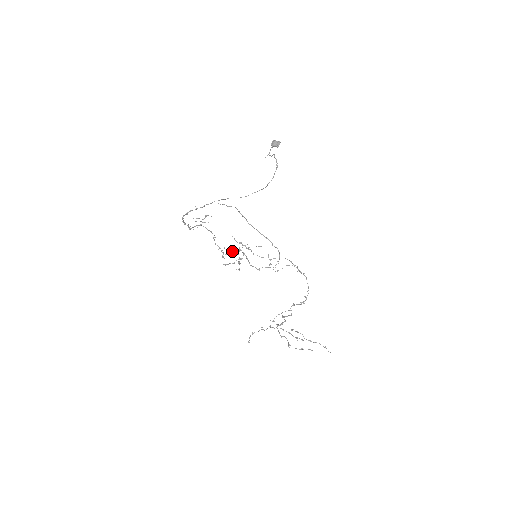
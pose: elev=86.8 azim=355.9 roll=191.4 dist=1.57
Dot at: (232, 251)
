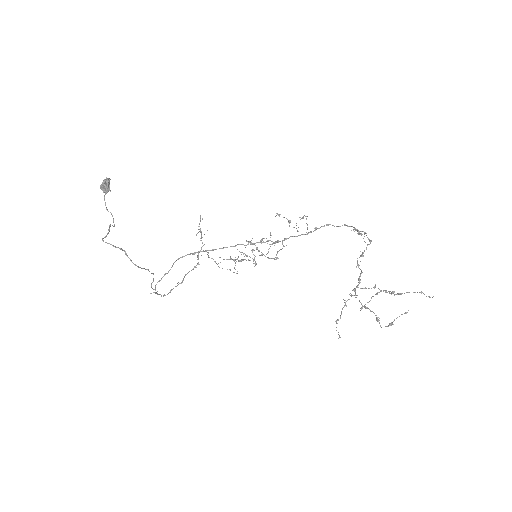
Dot at: occluded
